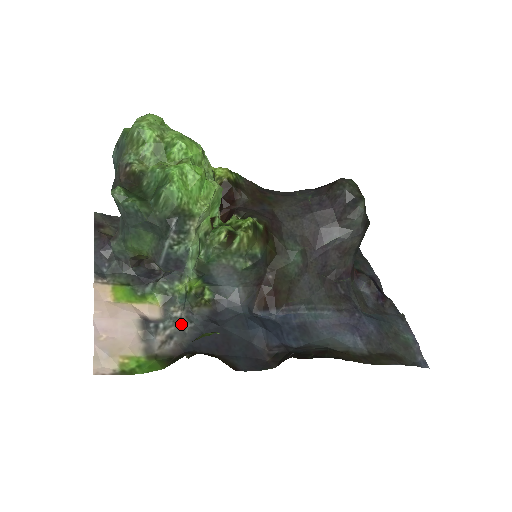
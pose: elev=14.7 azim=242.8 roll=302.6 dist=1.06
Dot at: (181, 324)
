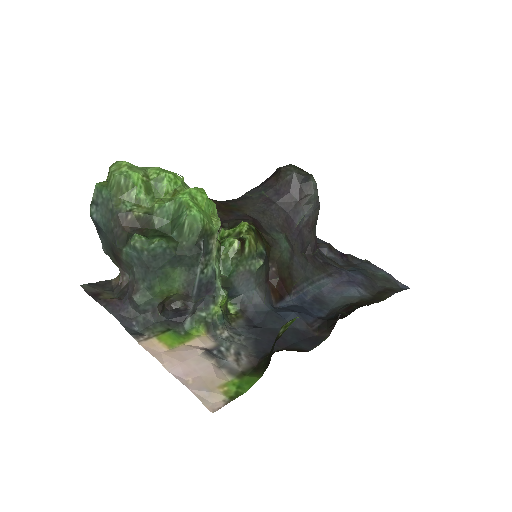
Dot at: (235, 340)
